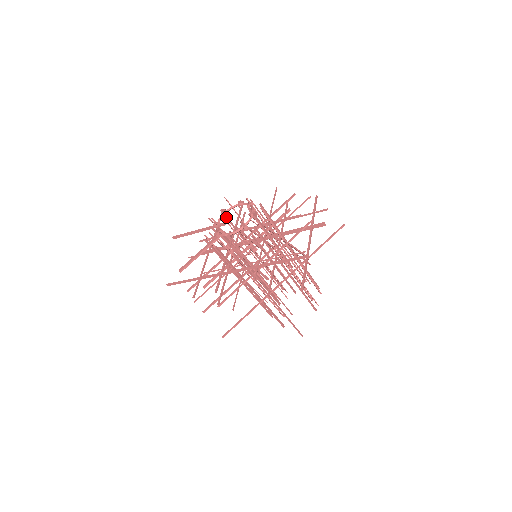
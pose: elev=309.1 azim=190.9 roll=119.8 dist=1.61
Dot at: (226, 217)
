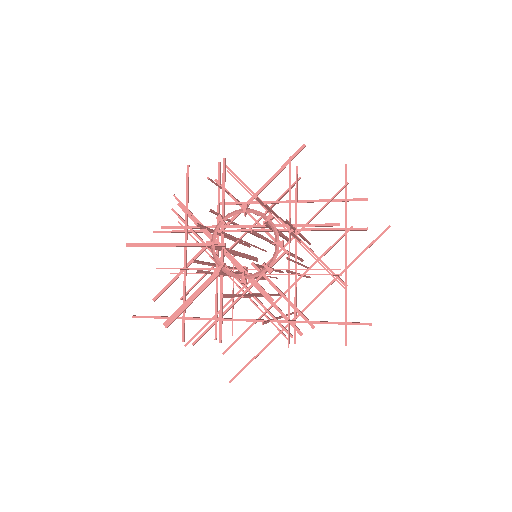
Dot at: (214, 213)
